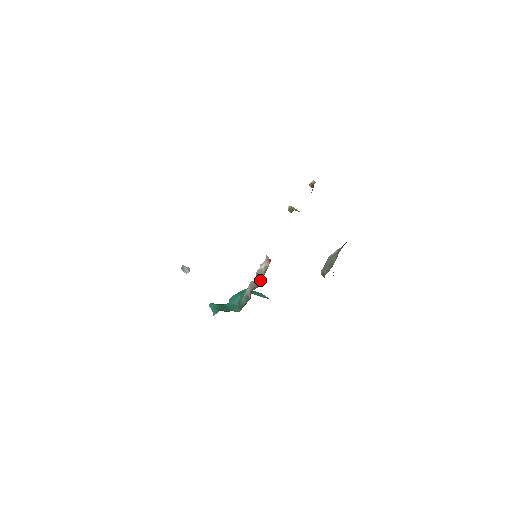
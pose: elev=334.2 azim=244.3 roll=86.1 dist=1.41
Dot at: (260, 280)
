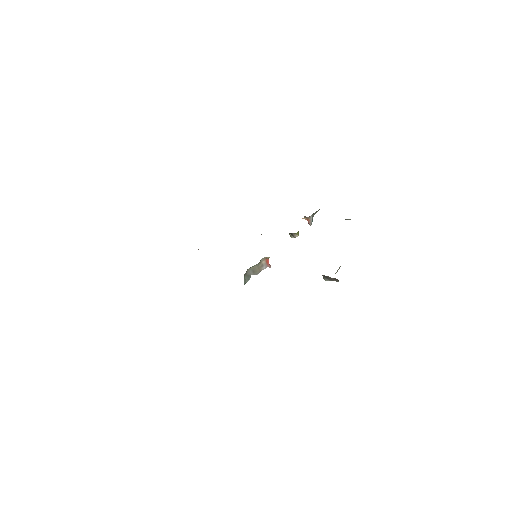
Dot at: (252, 268)
